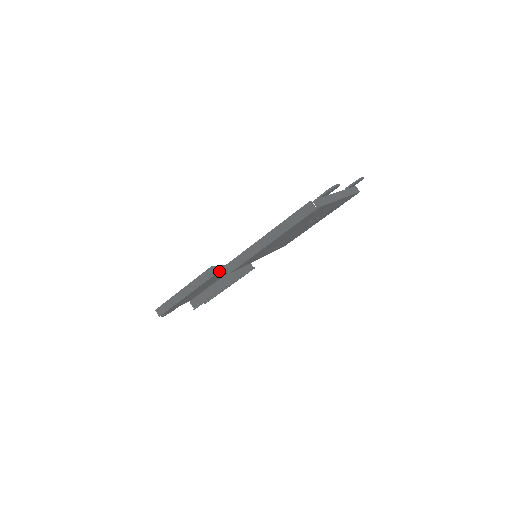
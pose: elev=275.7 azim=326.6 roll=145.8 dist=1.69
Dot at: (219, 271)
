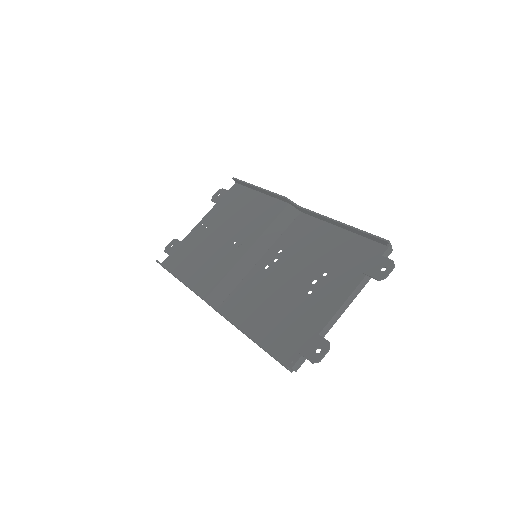
Dot at: (207, 303)
